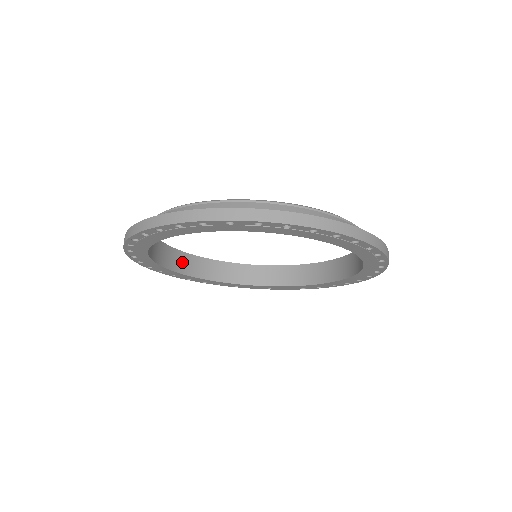
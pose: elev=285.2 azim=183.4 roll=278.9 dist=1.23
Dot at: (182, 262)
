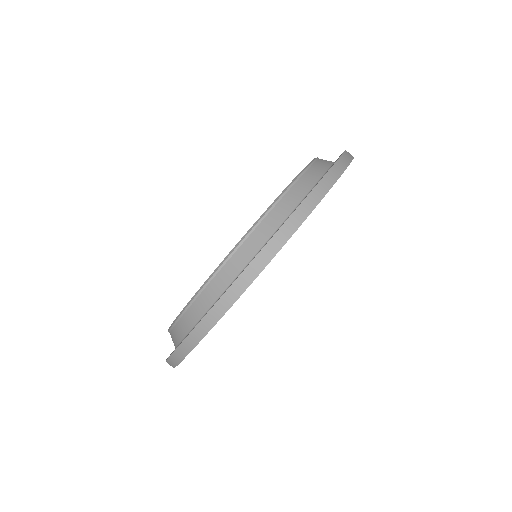
Dot at: occluded
